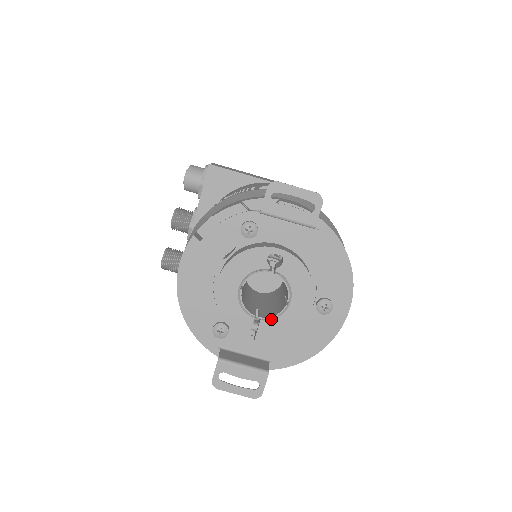
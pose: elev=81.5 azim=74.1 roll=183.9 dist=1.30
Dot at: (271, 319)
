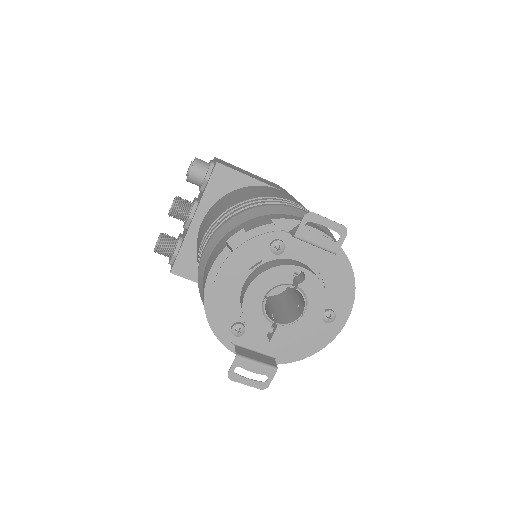
Dot at: (286, 325)
